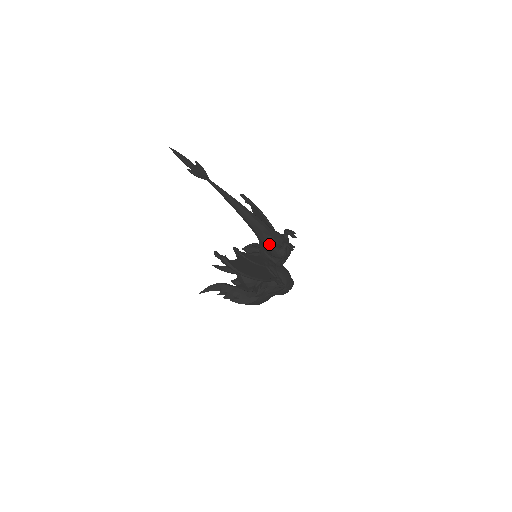
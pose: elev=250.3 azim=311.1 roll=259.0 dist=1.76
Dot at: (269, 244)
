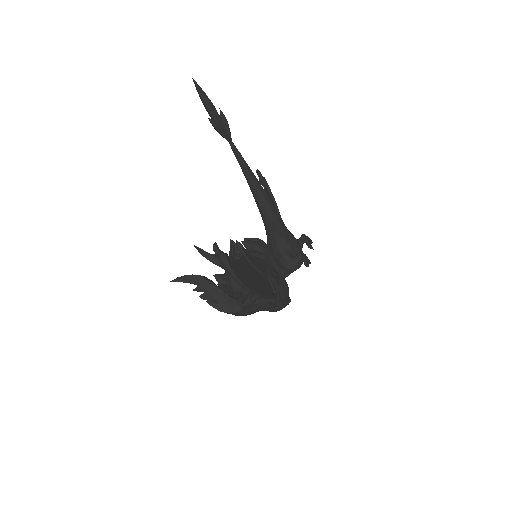
Dot at: (280, 249)
